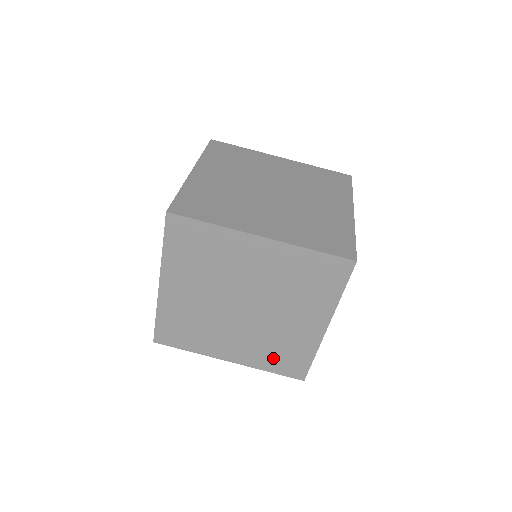
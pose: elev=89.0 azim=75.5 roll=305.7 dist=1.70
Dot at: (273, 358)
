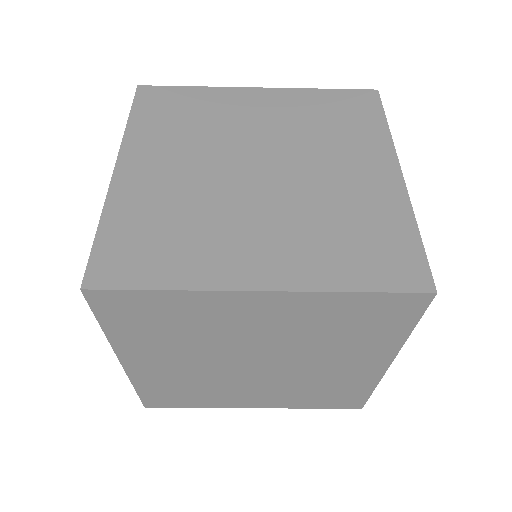
Dot at: occluded
